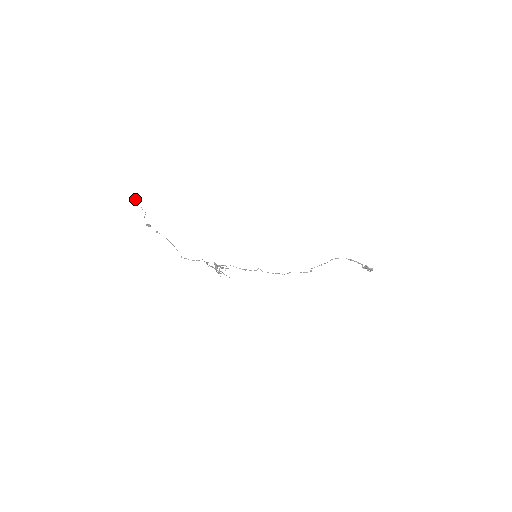
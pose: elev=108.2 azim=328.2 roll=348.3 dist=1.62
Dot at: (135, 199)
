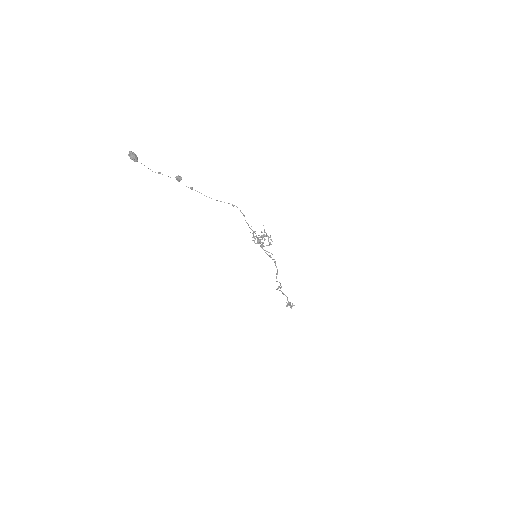
Dot at: (135, 154)
